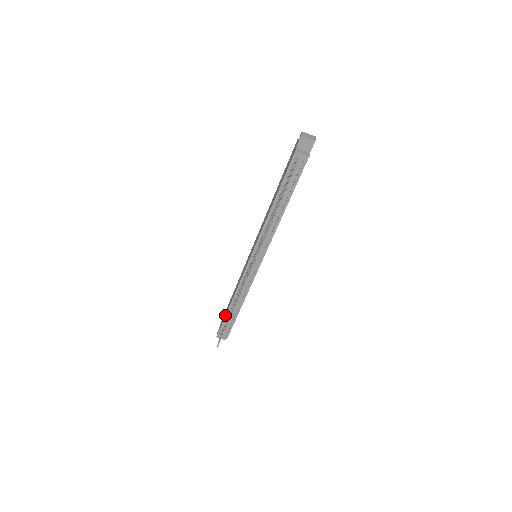
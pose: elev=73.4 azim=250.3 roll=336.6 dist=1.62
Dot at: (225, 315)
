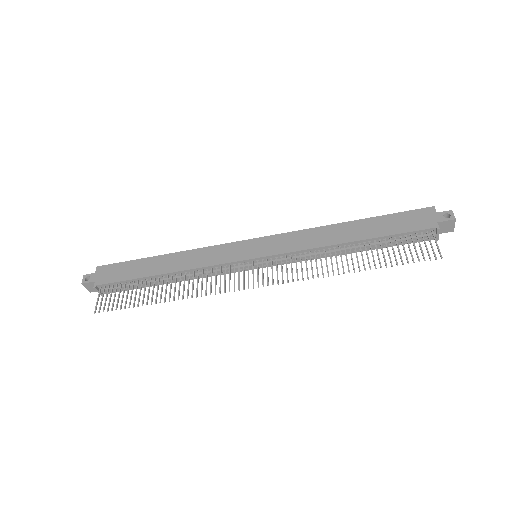
Dot at: (134, 276)
